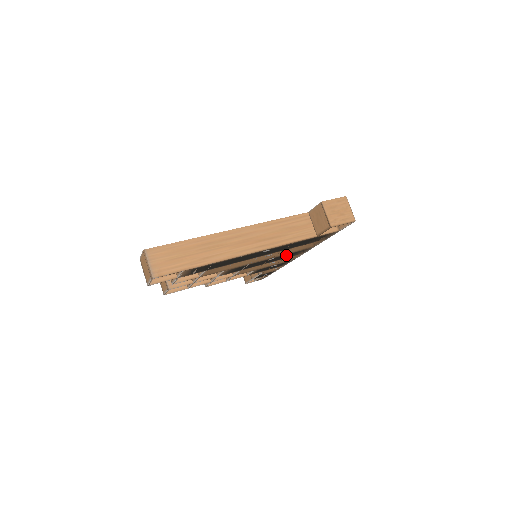
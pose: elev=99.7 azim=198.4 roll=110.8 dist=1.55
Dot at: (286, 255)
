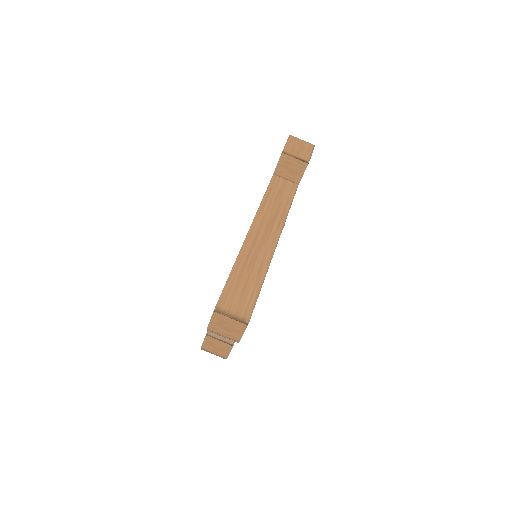
Dot at: occluded
